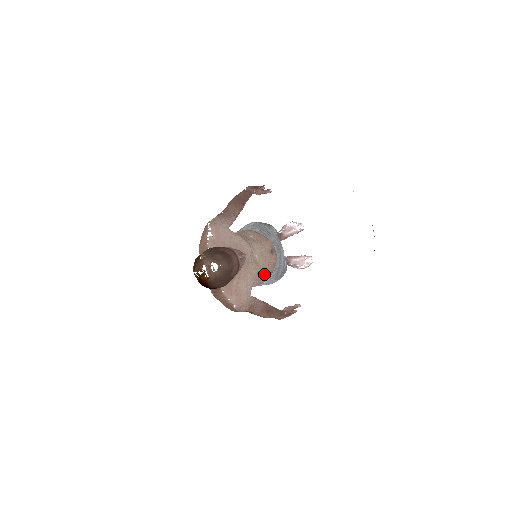
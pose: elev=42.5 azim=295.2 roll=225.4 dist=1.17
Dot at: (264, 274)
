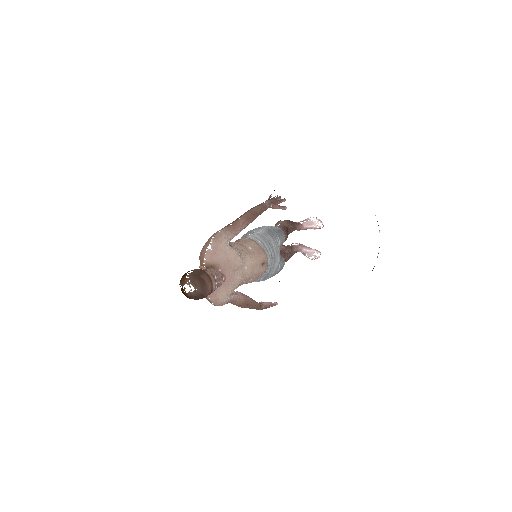
Dot at: (250, 279)
